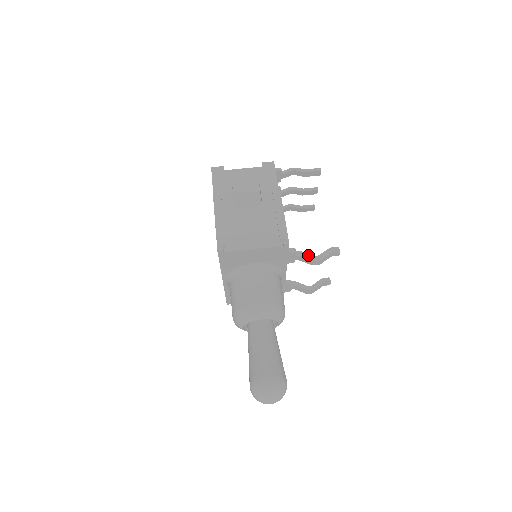
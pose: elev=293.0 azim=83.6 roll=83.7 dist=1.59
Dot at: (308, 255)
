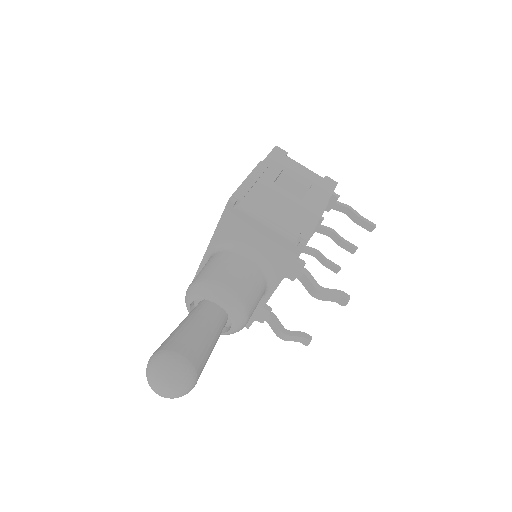
Dot at: (314, 279)
